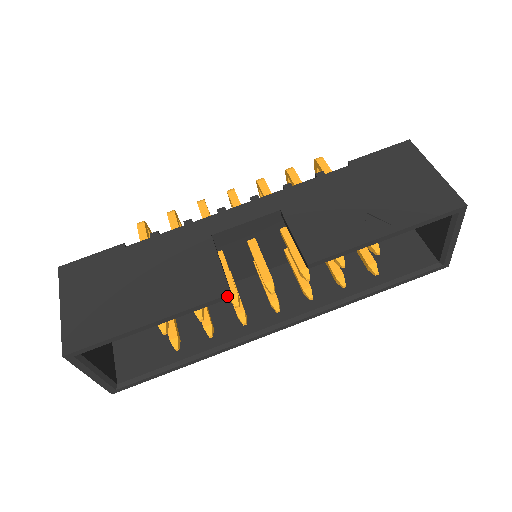
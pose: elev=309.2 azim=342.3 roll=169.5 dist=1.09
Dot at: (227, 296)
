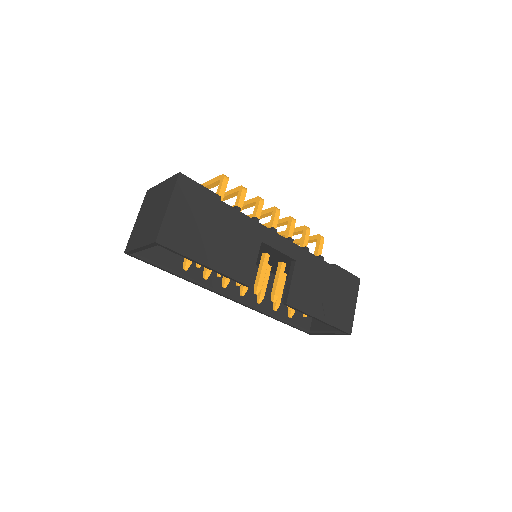
Dot at: (247, 286)
